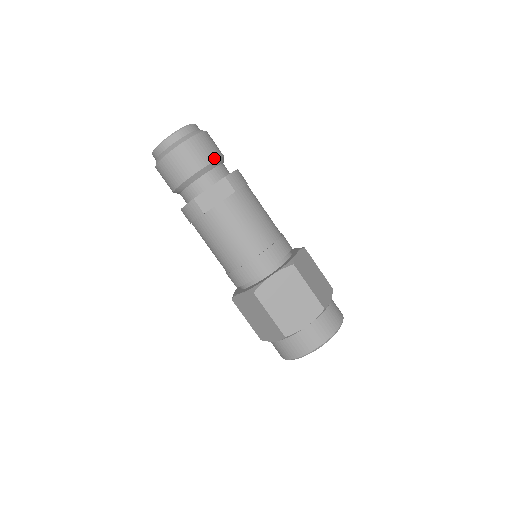
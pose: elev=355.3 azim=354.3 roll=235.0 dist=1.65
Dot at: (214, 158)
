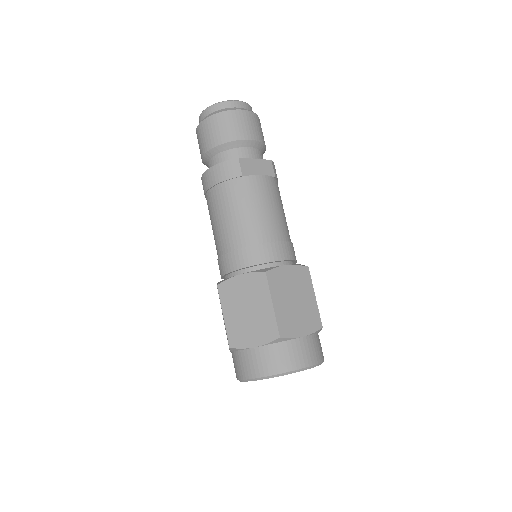
Dot at: (264, 143)
